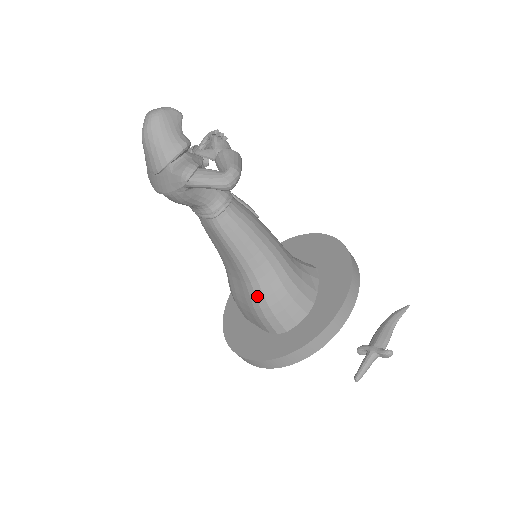
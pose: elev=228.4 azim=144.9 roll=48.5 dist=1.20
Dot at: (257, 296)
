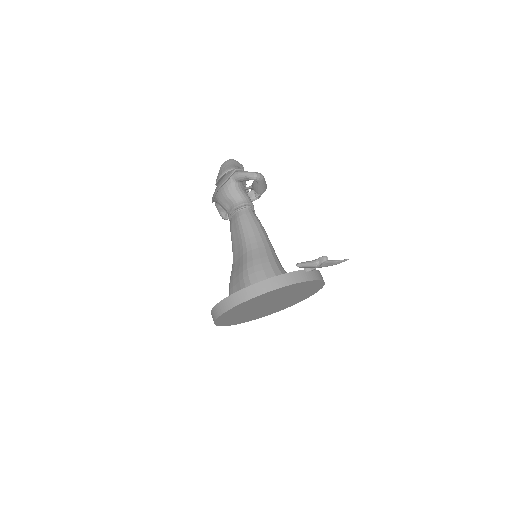
Dot at: (248, 260)
